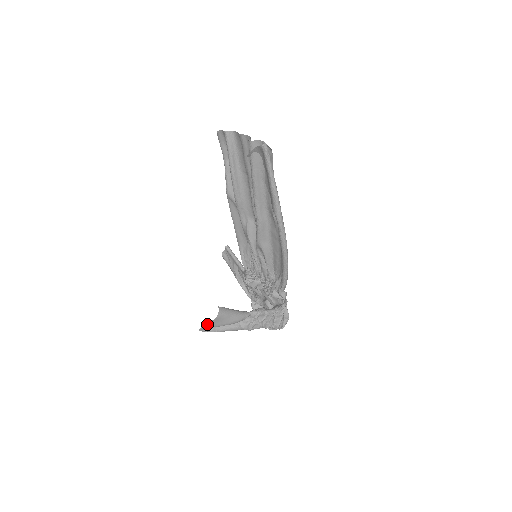
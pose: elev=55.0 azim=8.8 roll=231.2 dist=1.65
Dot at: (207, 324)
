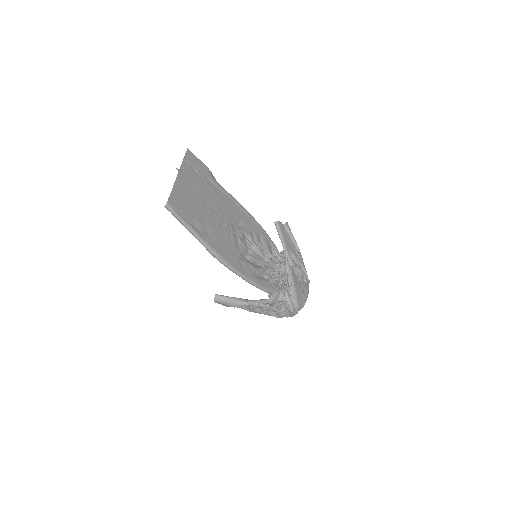
Dot at: occluded
